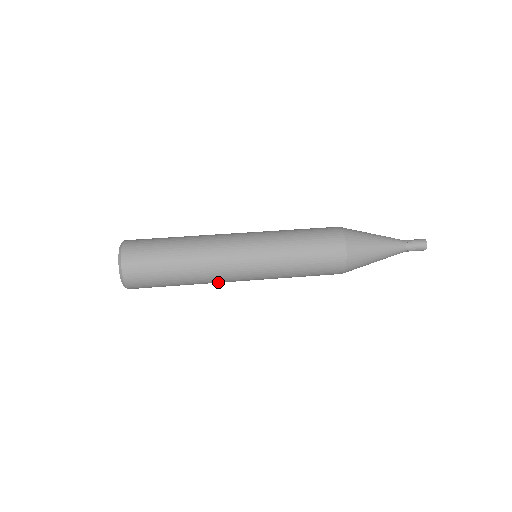
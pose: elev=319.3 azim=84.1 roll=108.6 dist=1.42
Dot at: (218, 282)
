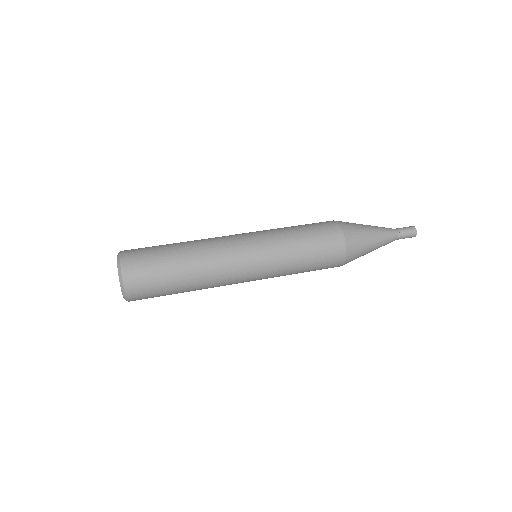
Dot at: occluded
